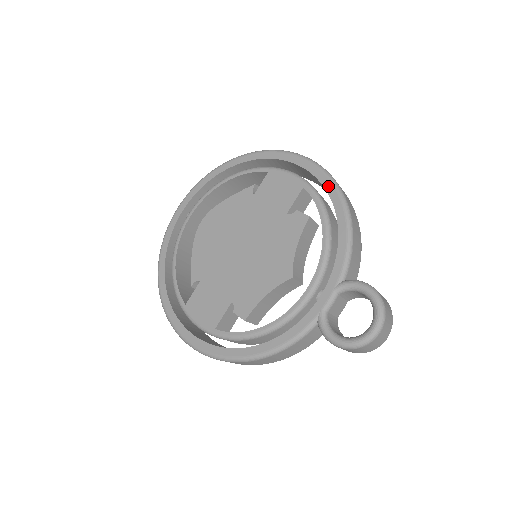
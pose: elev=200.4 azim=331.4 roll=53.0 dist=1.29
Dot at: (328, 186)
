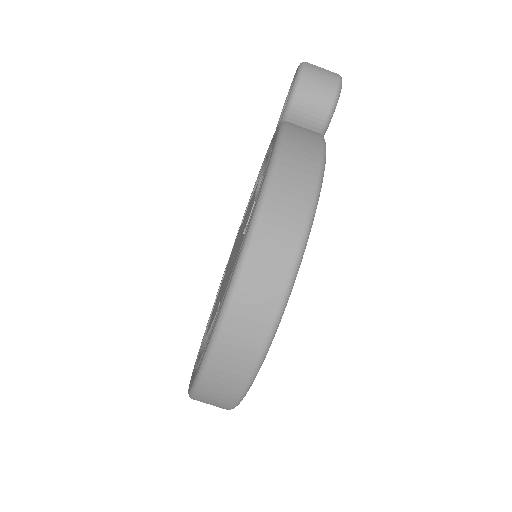
Dot at: occluded
